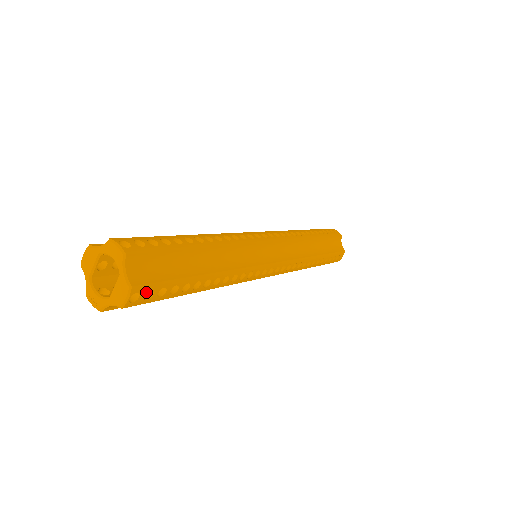
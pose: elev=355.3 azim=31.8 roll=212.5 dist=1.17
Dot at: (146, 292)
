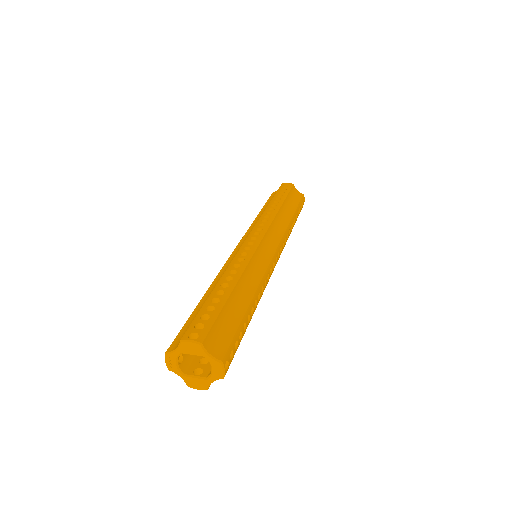
Dot at: occluded
